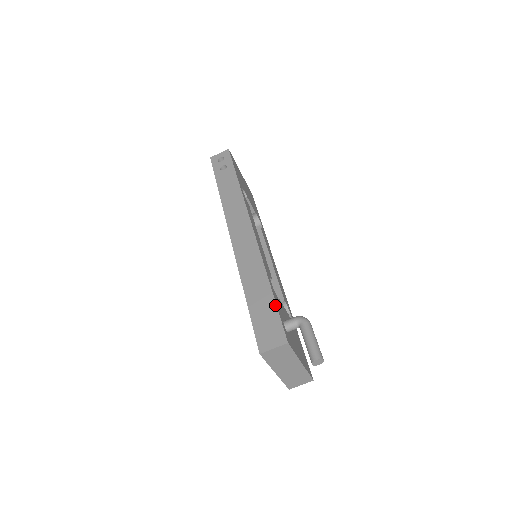
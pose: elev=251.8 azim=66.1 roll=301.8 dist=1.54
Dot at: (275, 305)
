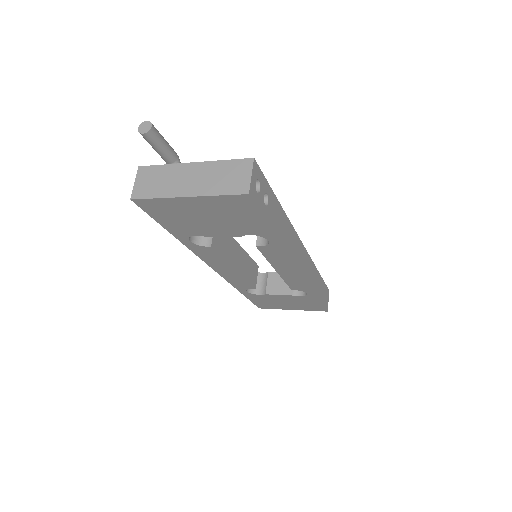
Dot at: occluded
